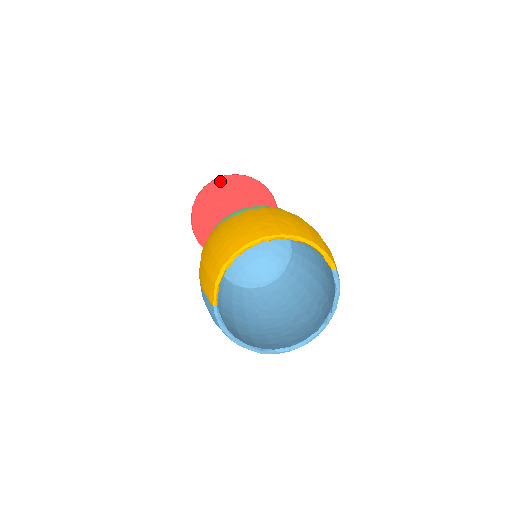
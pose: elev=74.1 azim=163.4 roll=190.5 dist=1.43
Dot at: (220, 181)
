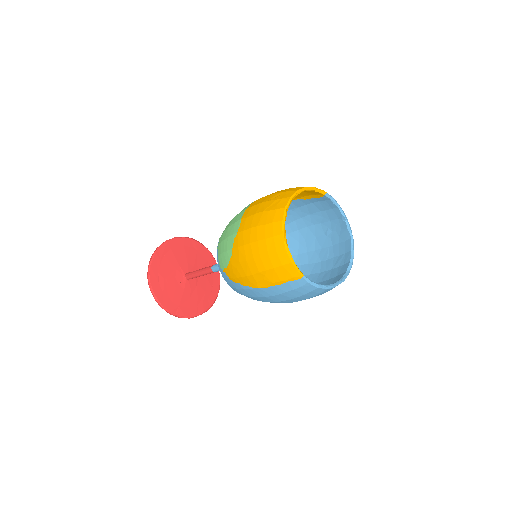
Dot at: (153, 262)
